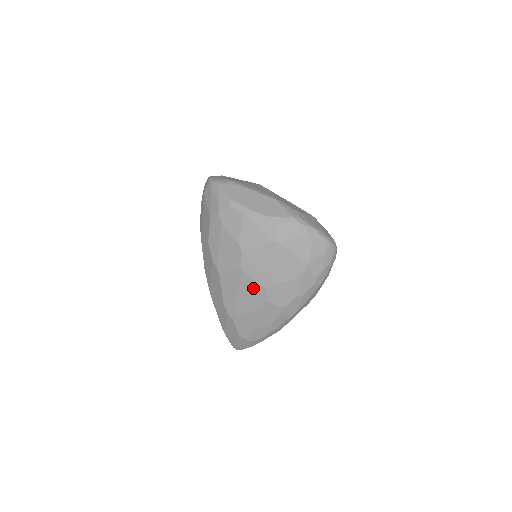
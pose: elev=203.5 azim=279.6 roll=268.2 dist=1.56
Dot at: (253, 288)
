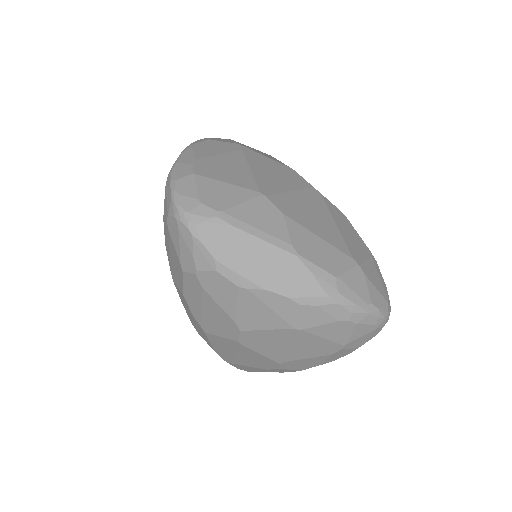
Dot at: (258, 357)
